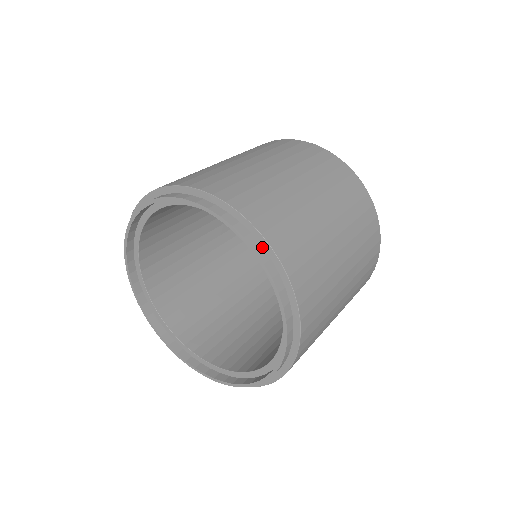
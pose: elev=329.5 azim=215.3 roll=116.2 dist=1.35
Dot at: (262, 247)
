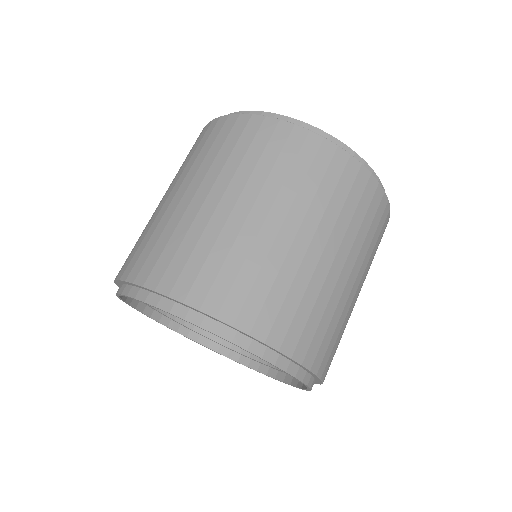
Dot at: (268, 348)
